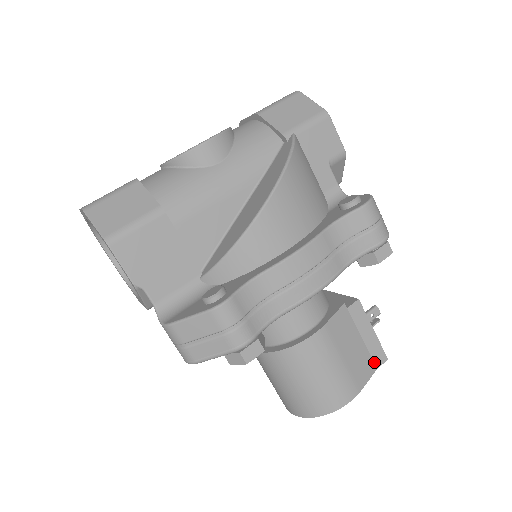
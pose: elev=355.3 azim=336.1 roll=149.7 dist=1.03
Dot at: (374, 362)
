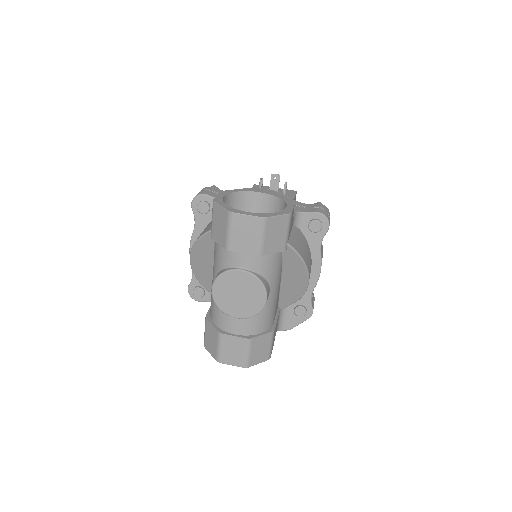
Dot at: occluded
